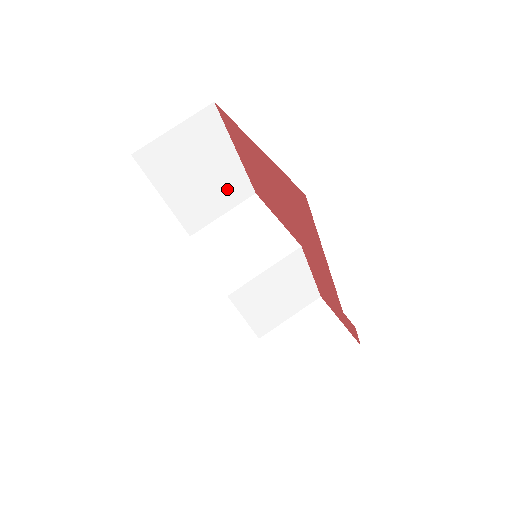
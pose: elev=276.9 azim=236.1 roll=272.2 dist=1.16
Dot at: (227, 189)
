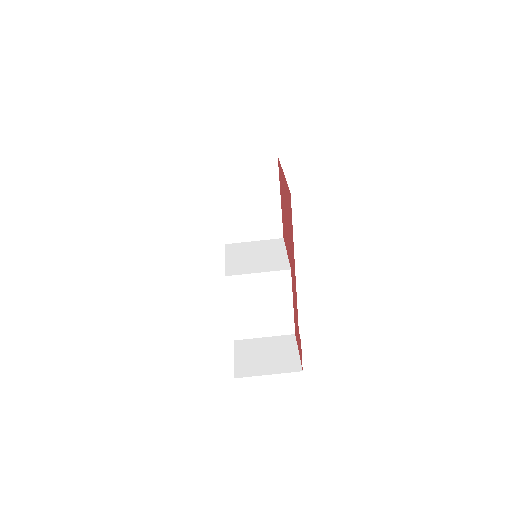
Dot at: (264, 222)
